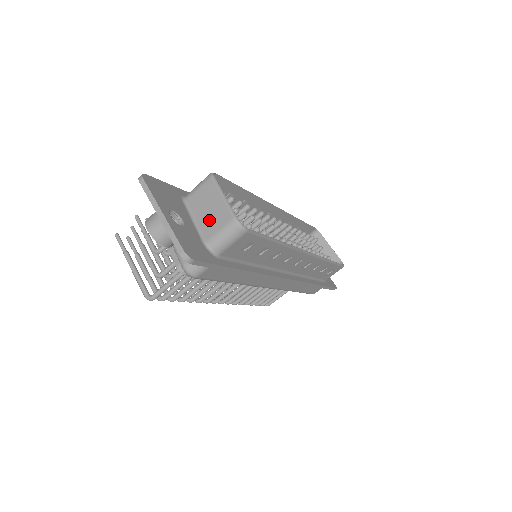
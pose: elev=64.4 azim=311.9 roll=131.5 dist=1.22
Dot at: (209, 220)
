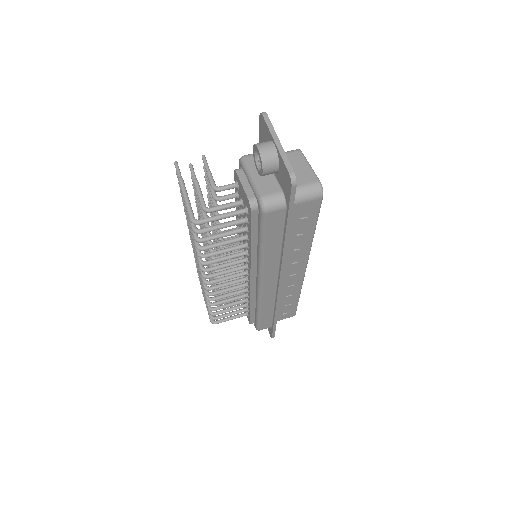
Dot at: occluded
